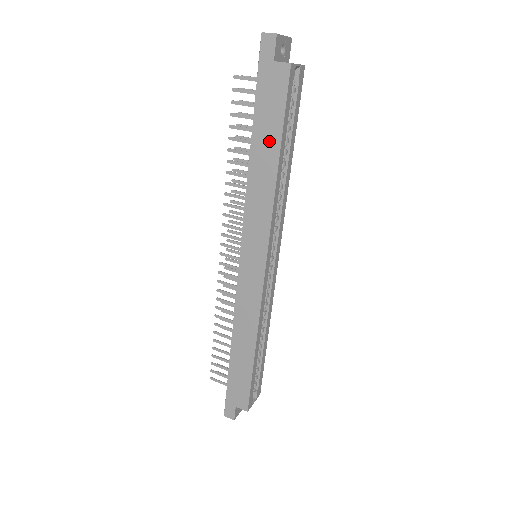
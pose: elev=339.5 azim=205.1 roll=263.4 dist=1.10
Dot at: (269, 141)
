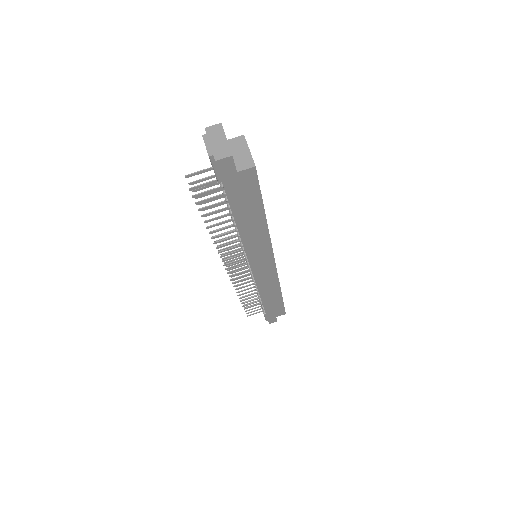
Dot at: (252, 213)
